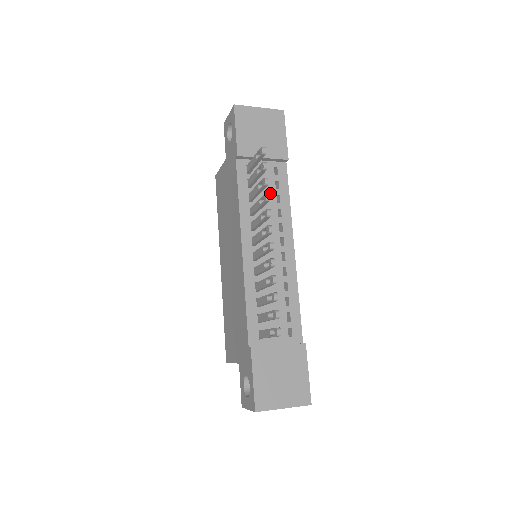
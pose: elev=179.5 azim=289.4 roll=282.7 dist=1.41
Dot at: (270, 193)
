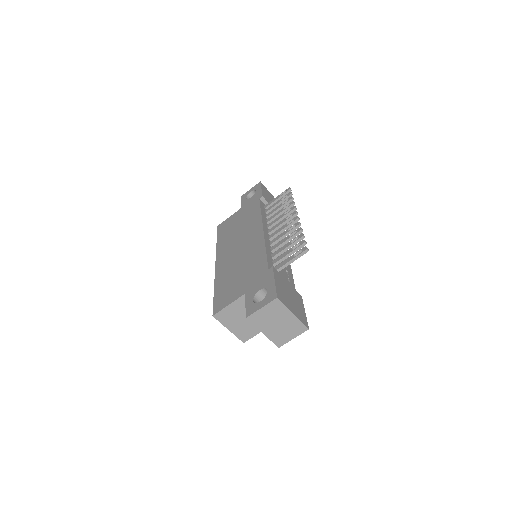
Dot at: occluded
